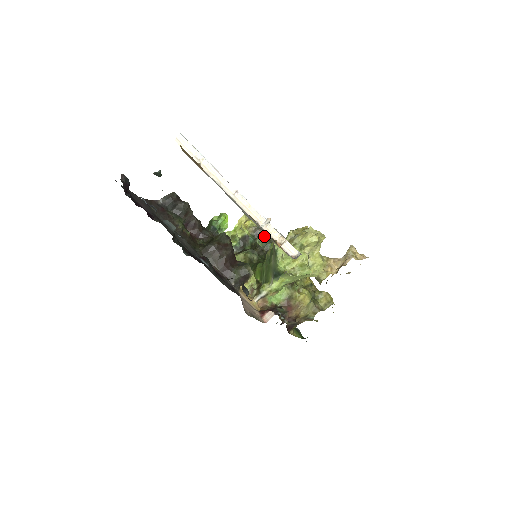
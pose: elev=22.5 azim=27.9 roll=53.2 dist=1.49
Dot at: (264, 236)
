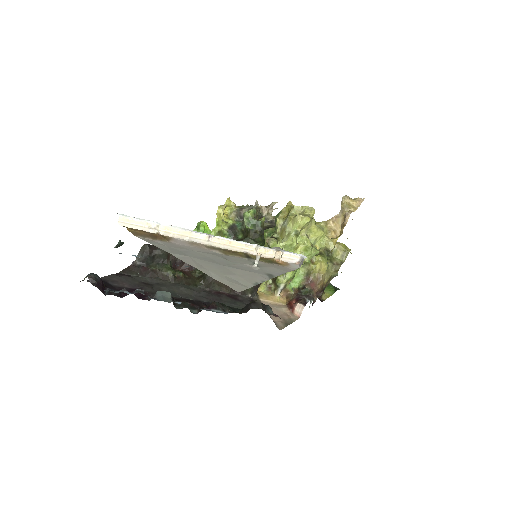
Dot at: (249, 217)
